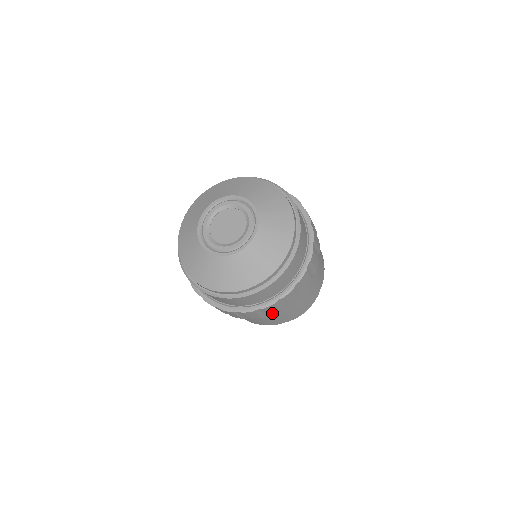
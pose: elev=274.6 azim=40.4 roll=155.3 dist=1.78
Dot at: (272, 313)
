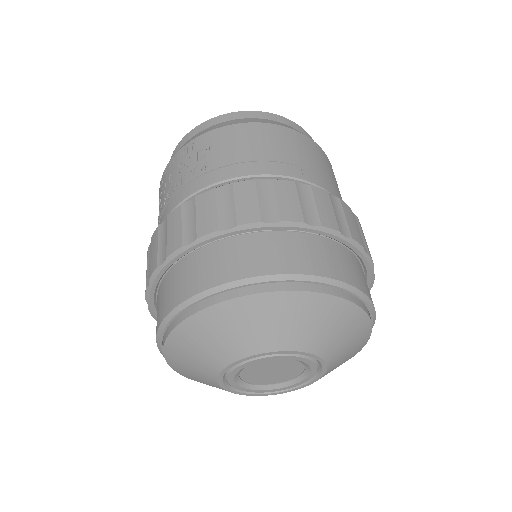
Dot at: occluded
